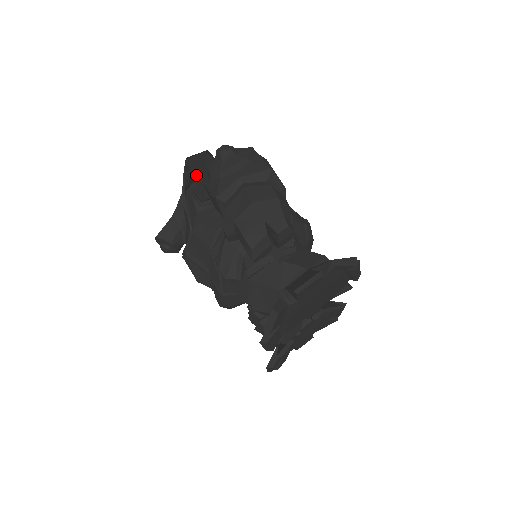
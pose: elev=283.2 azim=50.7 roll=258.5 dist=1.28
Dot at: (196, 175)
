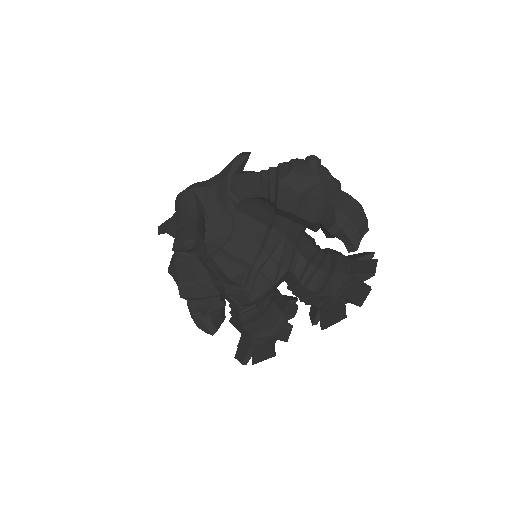
Dot at: (219, 173)
